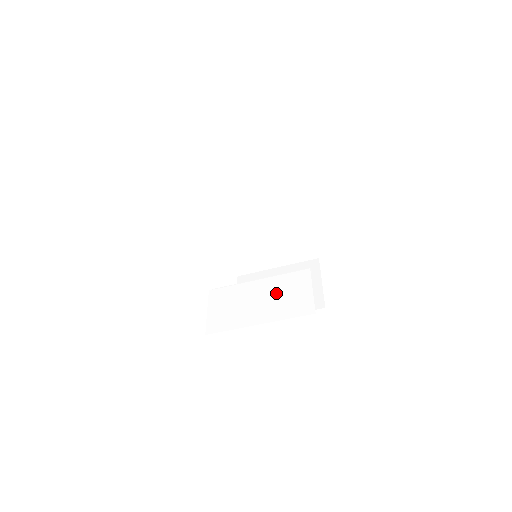
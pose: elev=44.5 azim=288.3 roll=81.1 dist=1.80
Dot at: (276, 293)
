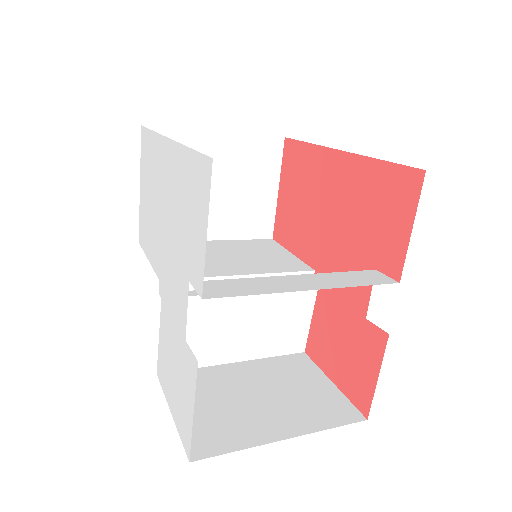
Dot at: (267, 319)
